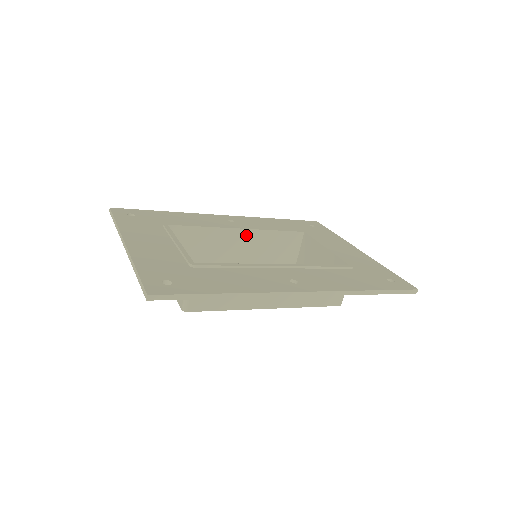
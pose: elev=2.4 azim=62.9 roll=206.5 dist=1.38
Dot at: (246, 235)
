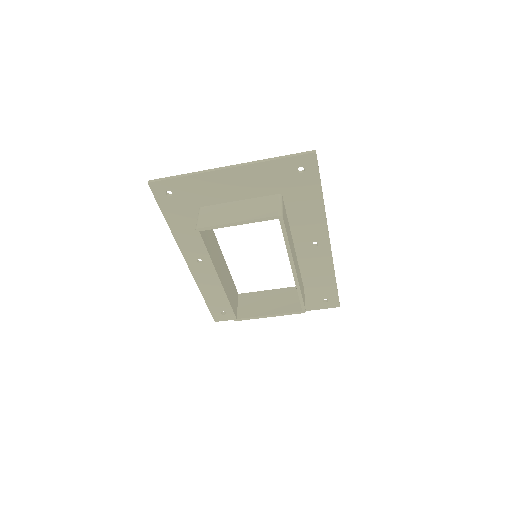
Dot at: (223, 262)
